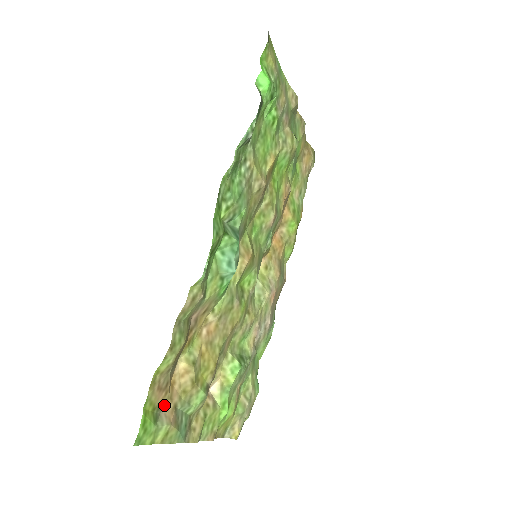
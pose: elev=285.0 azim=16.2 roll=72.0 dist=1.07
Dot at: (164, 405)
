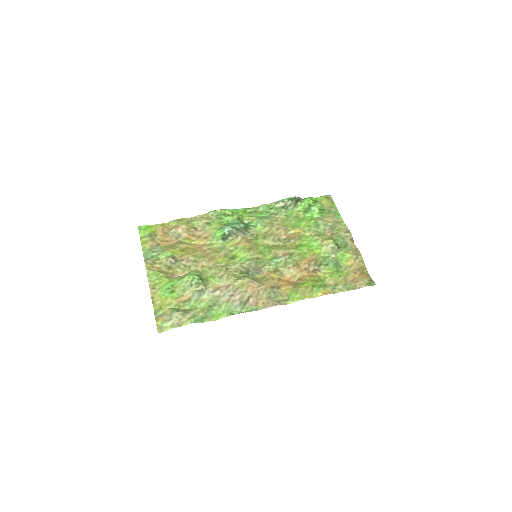
Dot at: (158, 239)
